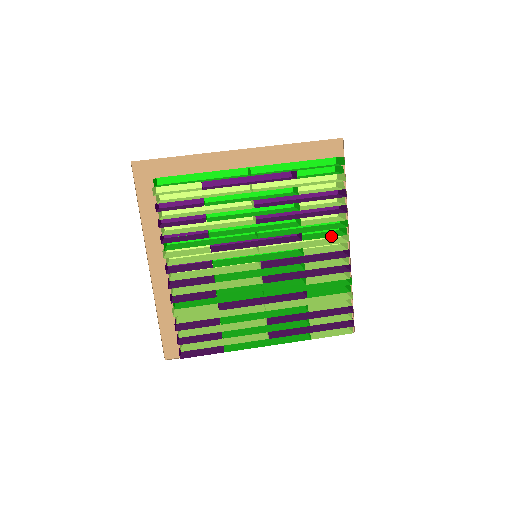
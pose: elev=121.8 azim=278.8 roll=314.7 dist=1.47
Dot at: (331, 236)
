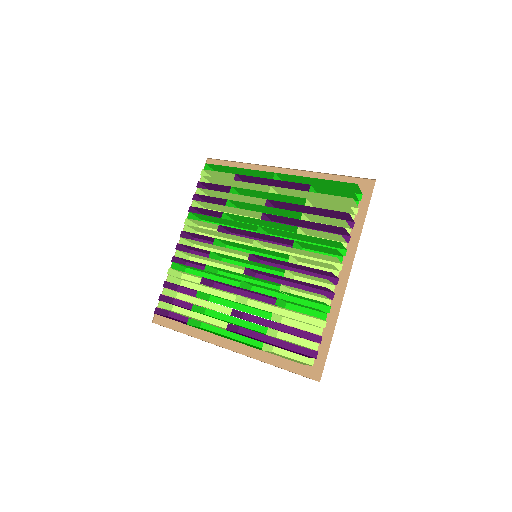
Dot at: occluded
